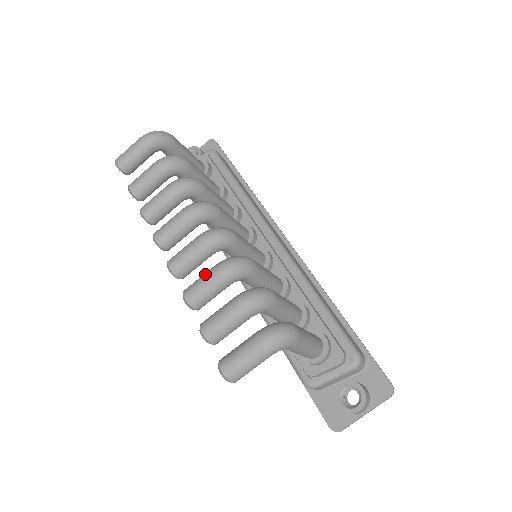
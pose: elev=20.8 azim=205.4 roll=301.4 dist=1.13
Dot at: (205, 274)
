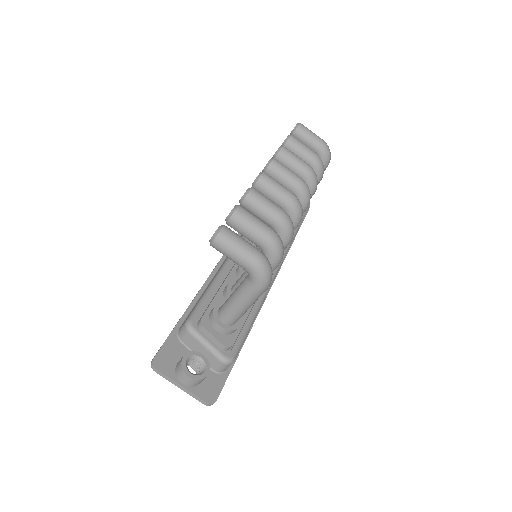
Dot at: occluded
